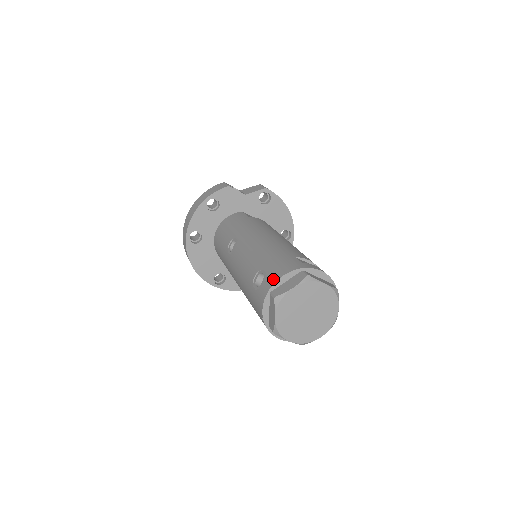
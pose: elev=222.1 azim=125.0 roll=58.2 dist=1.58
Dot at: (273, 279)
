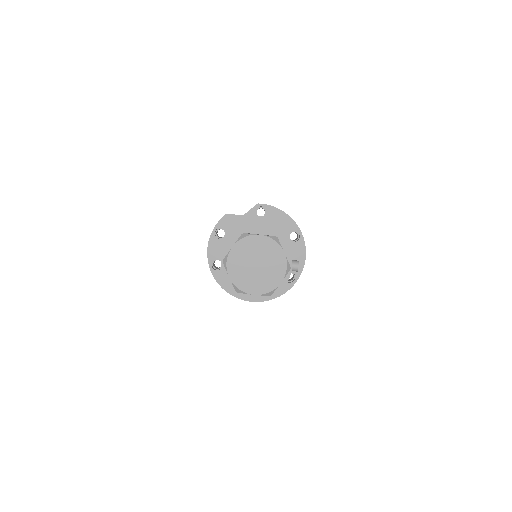
Dot at: (224, 250)
